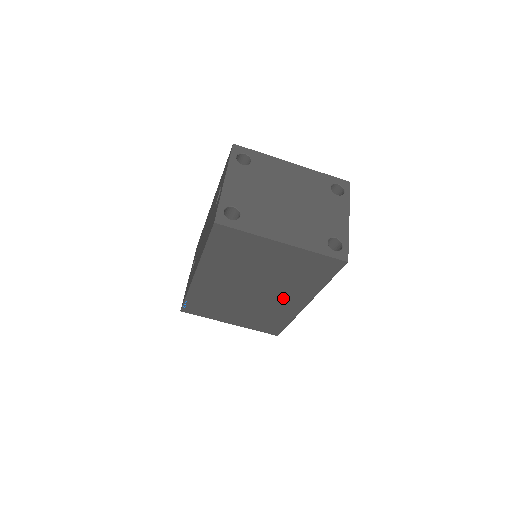
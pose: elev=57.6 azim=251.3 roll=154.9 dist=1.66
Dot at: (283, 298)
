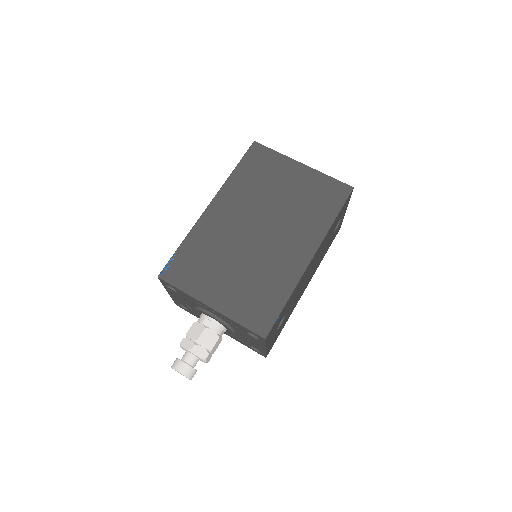
Dot at: (288, 245)
